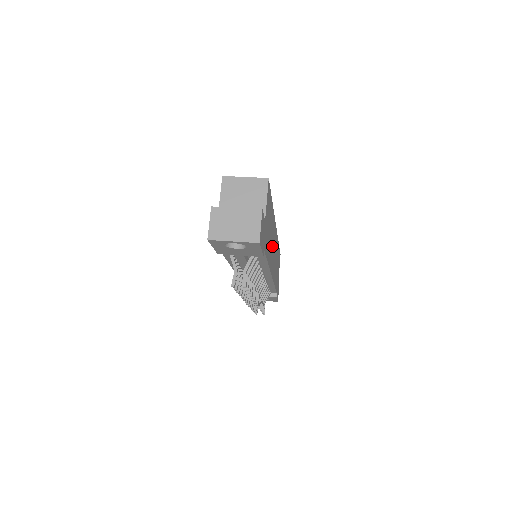
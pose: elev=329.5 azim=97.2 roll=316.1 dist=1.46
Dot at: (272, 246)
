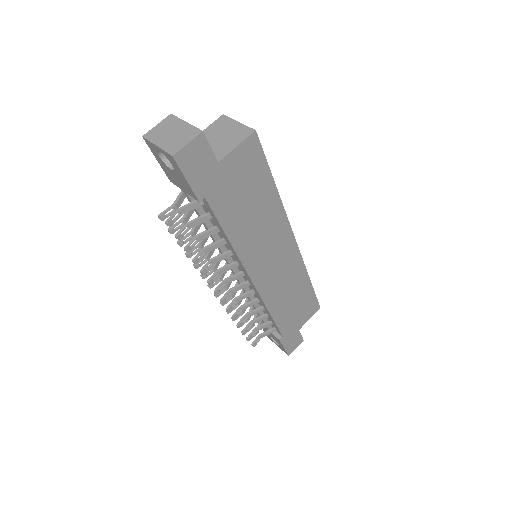
Dot at: (264, 243)
